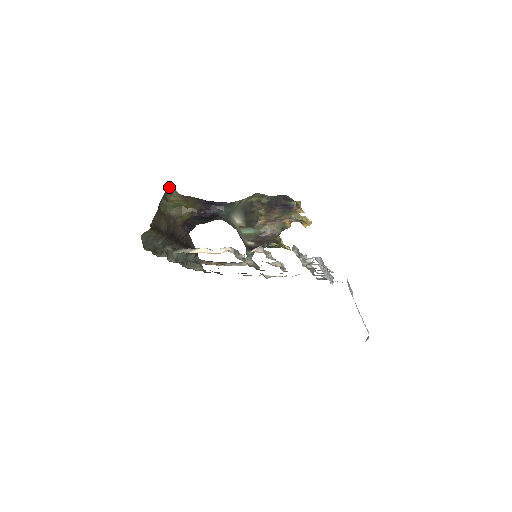
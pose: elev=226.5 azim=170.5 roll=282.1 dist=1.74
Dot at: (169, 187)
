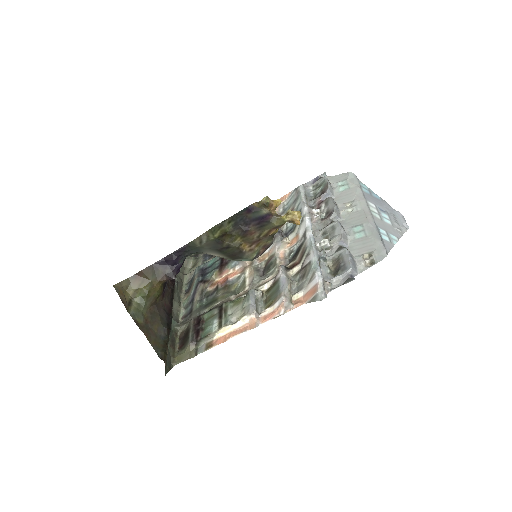
Dot at: (116, 290)
